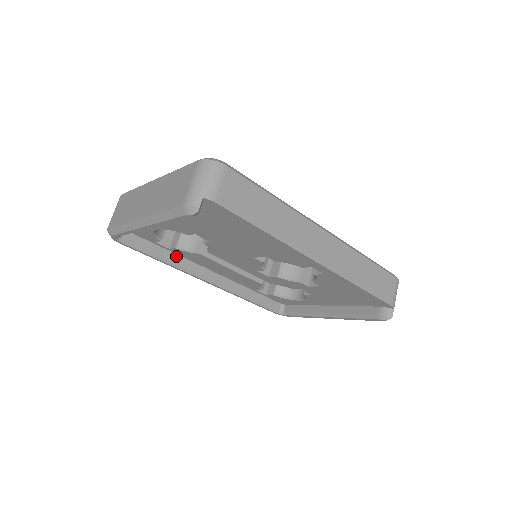
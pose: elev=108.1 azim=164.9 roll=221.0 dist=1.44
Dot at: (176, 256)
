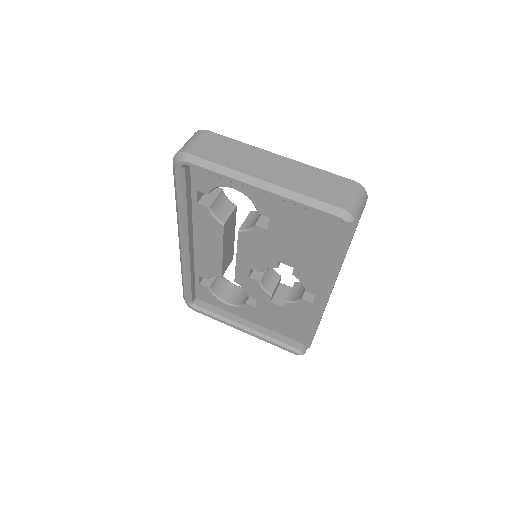
Dot at: (191, 211)
